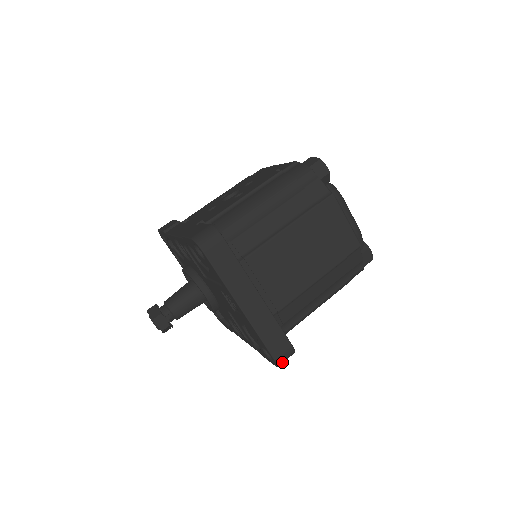
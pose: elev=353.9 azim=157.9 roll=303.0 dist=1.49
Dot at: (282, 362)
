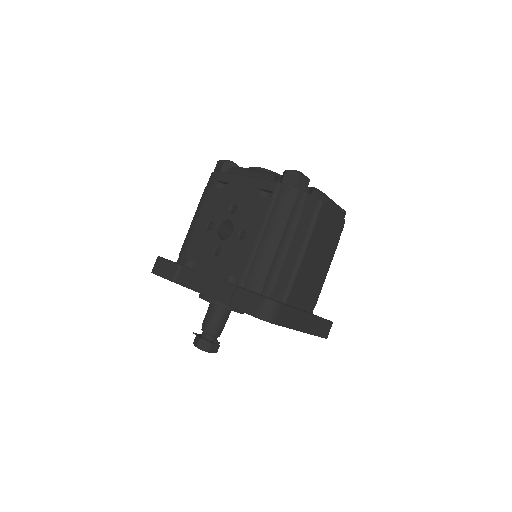
Dot at: occluded
